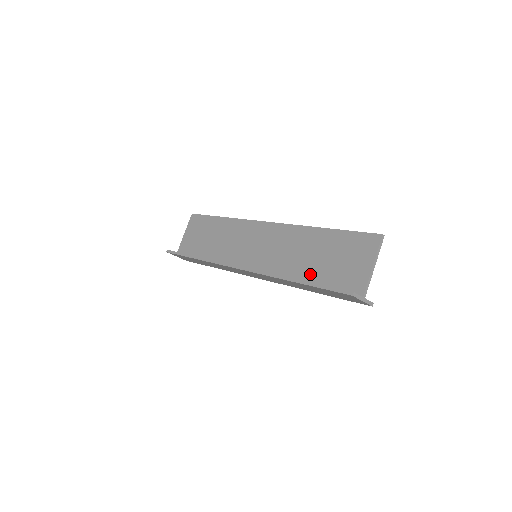
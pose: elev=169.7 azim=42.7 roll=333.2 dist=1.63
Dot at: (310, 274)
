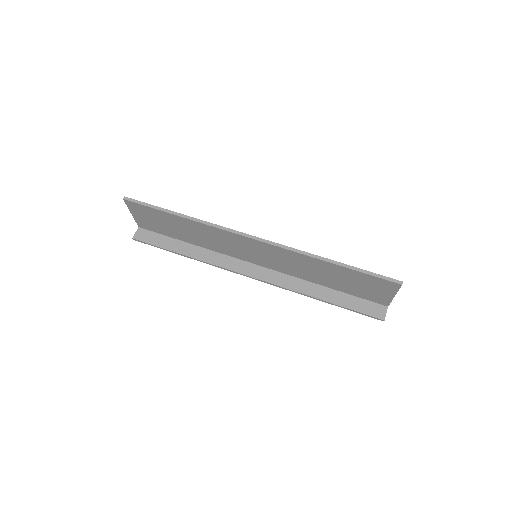
Dot at: (330, 284)
